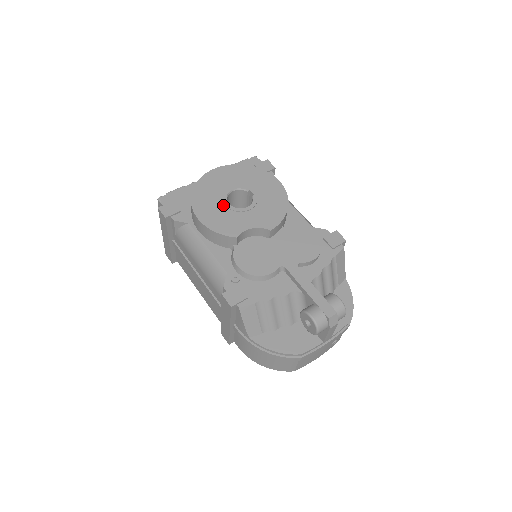
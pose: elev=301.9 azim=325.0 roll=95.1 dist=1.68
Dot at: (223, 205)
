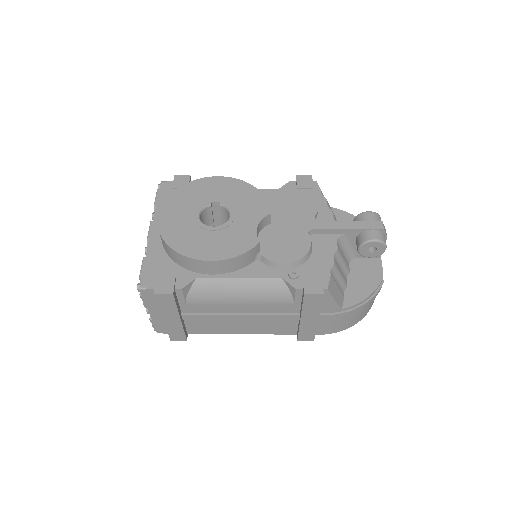
Dot at: (211, 232)
